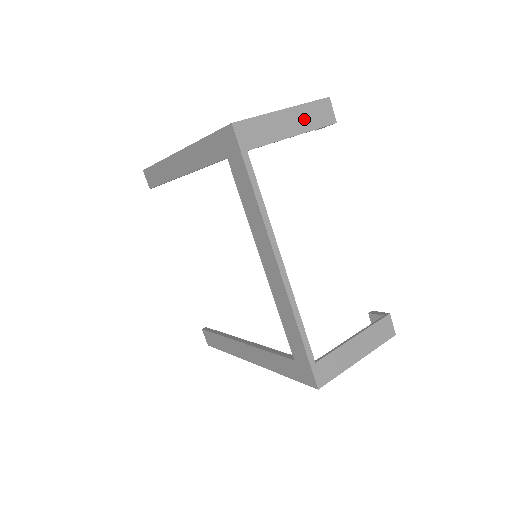
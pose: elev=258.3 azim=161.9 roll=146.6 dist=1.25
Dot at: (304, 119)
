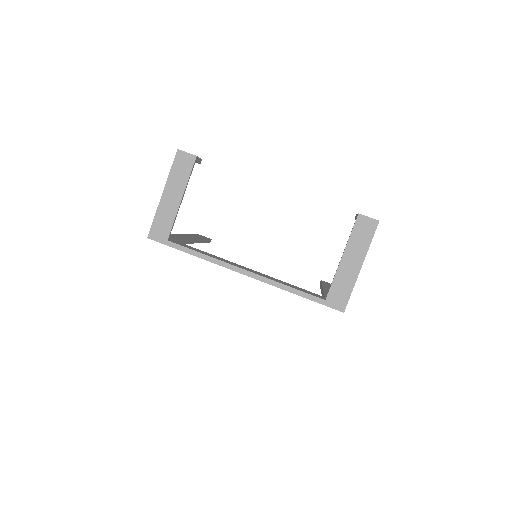
Dot at: (177, 183)
